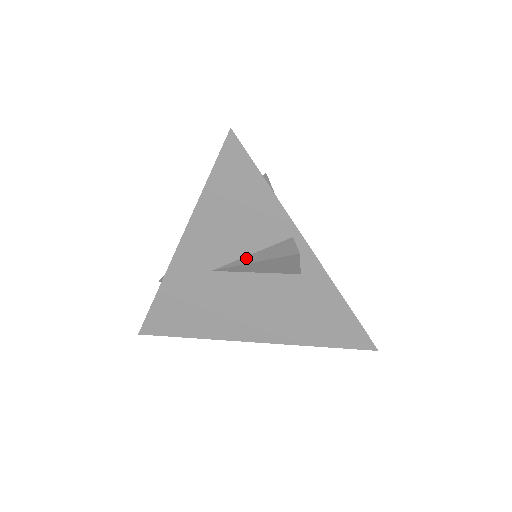
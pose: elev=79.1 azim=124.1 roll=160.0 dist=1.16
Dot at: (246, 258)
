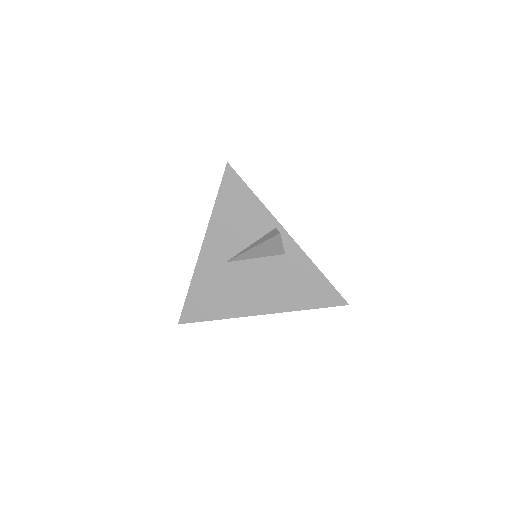
Dot at: (247, 248)
